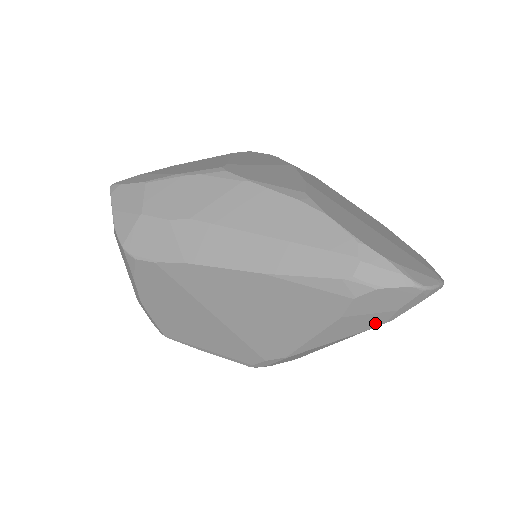
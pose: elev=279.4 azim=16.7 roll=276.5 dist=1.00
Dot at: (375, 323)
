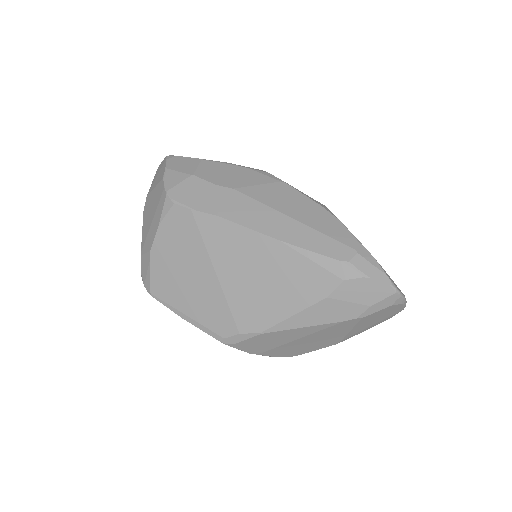
Dot at: (349, 315)
